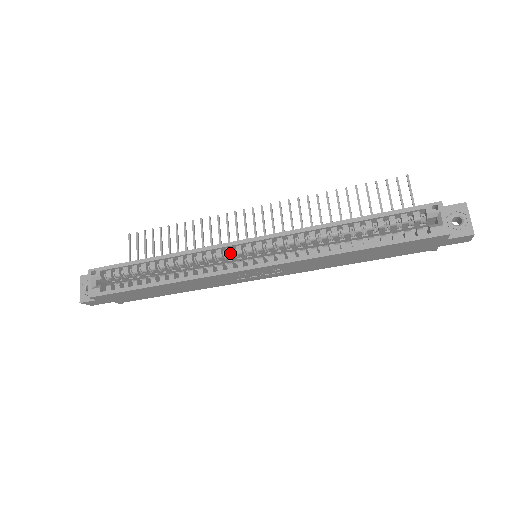
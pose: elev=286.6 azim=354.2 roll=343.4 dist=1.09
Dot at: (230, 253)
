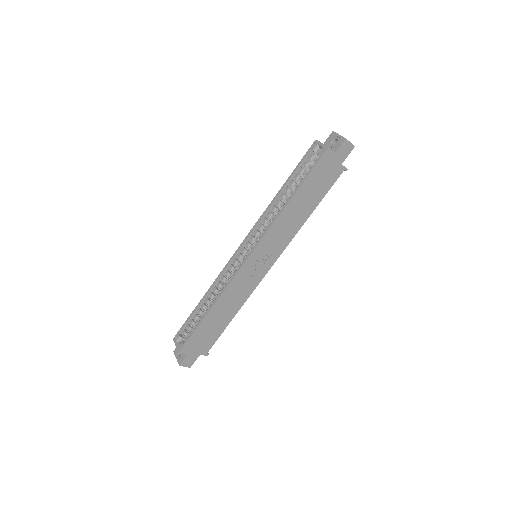
Dot at: (236, 261)
